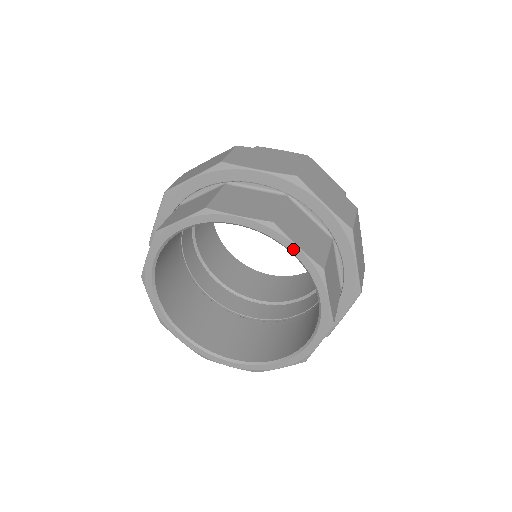
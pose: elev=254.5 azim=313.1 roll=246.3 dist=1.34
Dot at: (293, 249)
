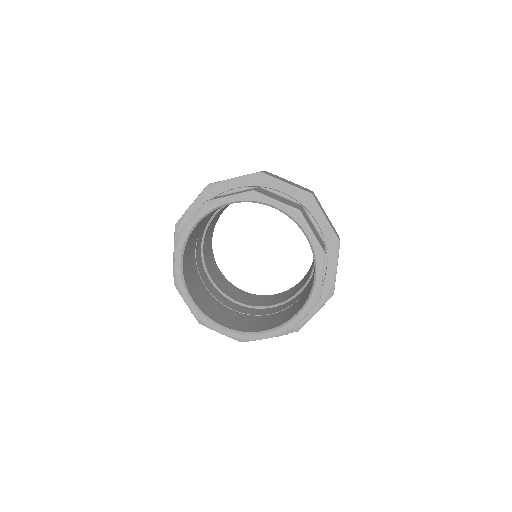
Dot at: (273, 203)
